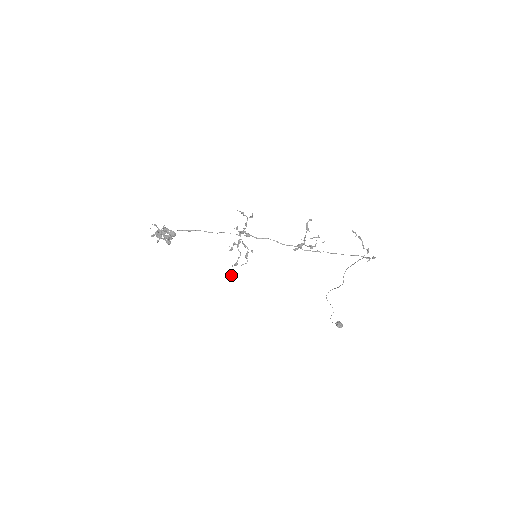
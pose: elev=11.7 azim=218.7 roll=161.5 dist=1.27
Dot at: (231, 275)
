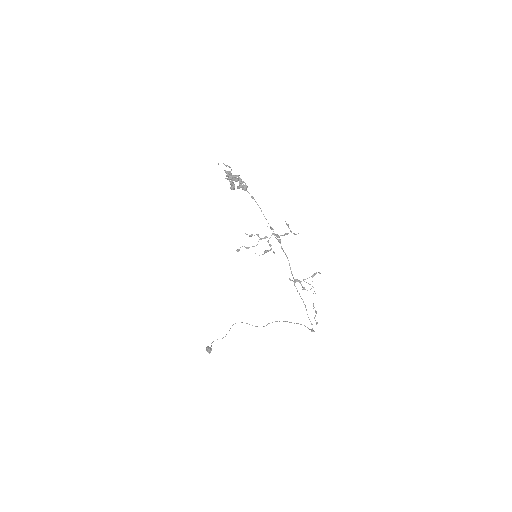
Dot at: (236, 250)
